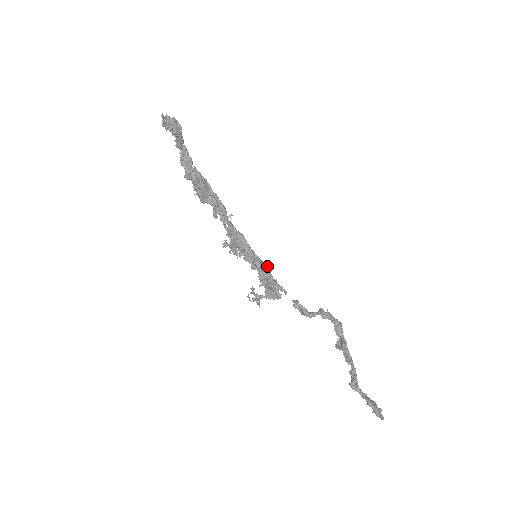
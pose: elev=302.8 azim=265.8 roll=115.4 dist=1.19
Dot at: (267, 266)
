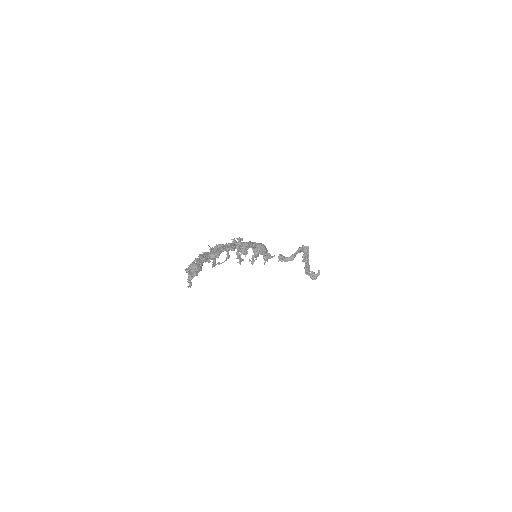
Dot at: (263, 248)
